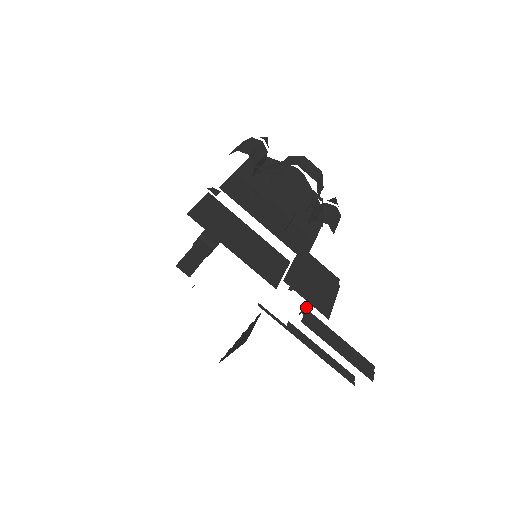
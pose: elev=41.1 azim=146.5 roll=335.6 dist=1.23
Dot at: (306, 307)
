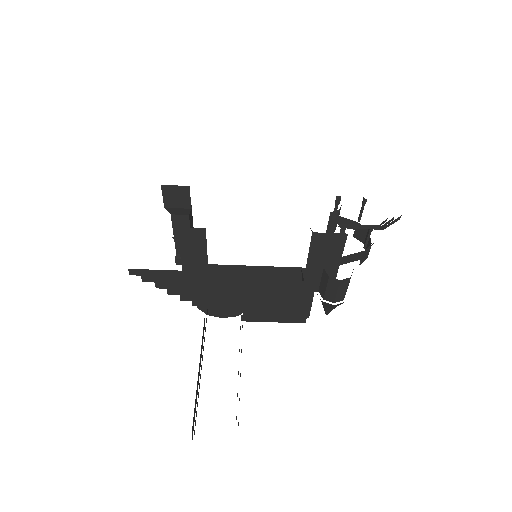
Dot at: (253, 312)
